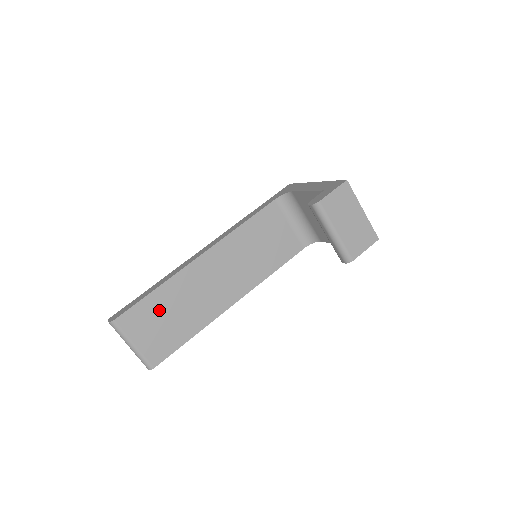
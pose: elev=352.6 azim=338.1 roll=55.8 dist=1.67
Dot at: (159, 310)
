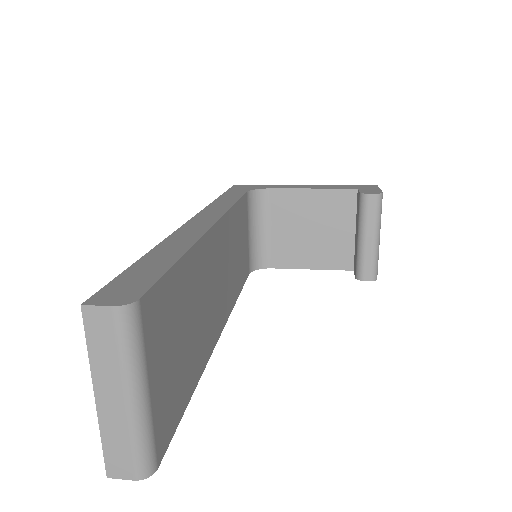
Dot at: (181, 306)
